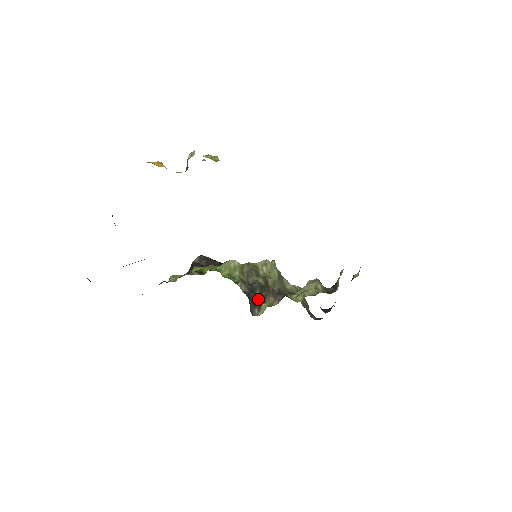
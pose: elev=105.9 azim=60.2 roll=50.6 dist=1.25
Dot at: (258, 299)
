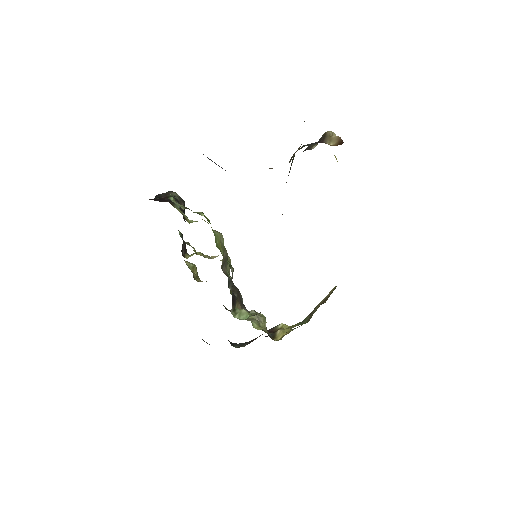
Dot at: (234, 298)
